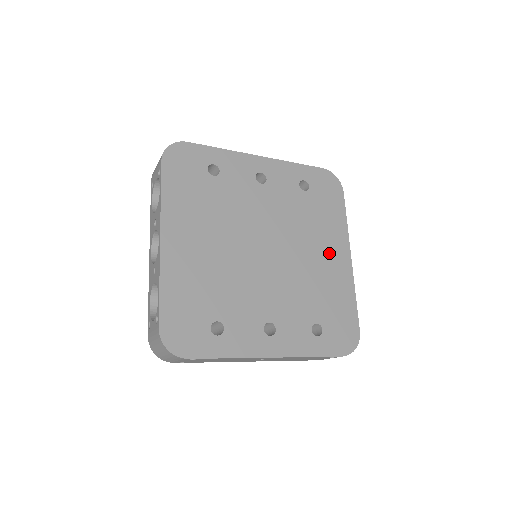
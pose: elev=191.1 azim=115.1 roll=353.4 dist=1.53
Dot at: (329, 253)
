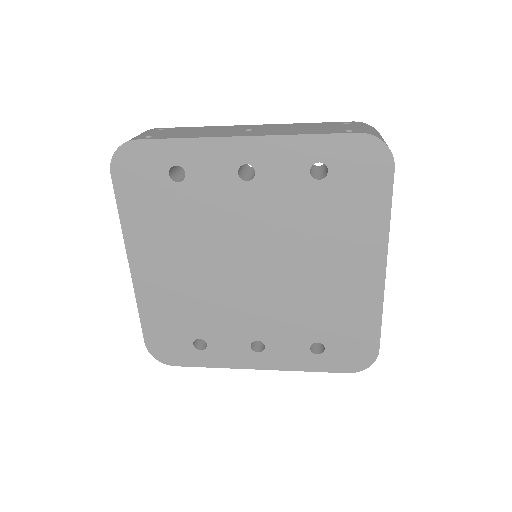
Dot at: (349, 265)
